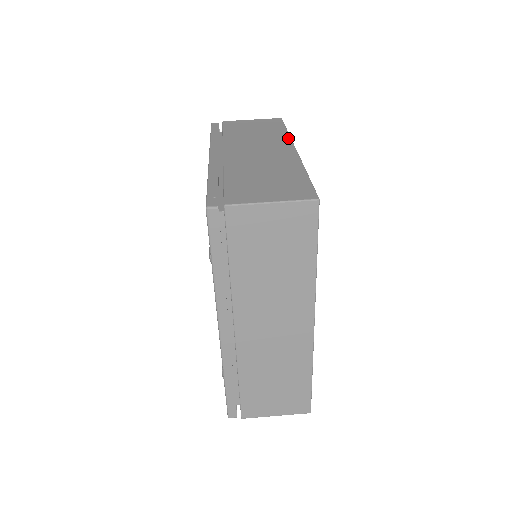
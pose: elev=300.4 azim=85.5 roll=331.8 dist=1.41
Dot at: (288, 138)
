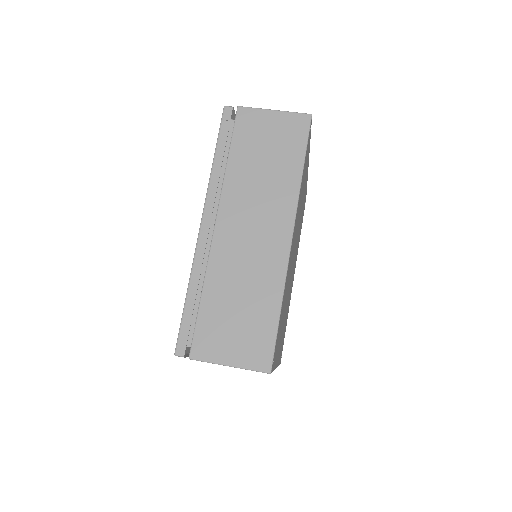
Dot at: (295, 198)
